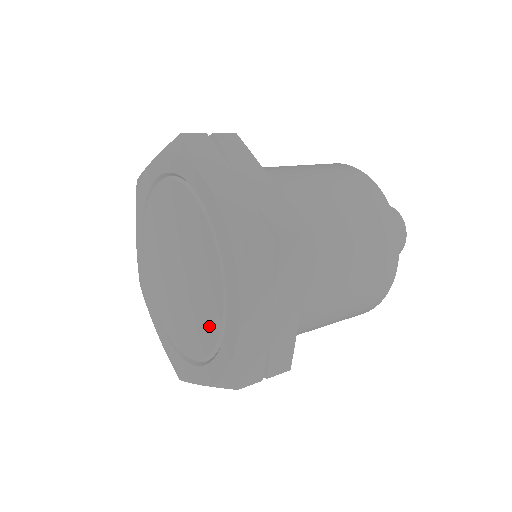
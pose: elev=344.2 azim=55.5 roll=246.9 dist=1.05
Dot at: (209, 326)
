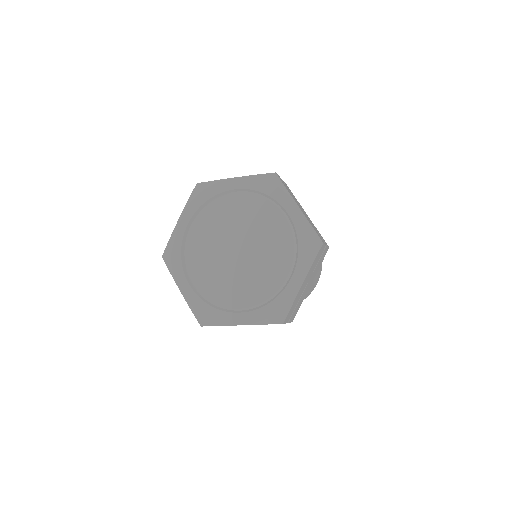
Dot at: (282, 239)
